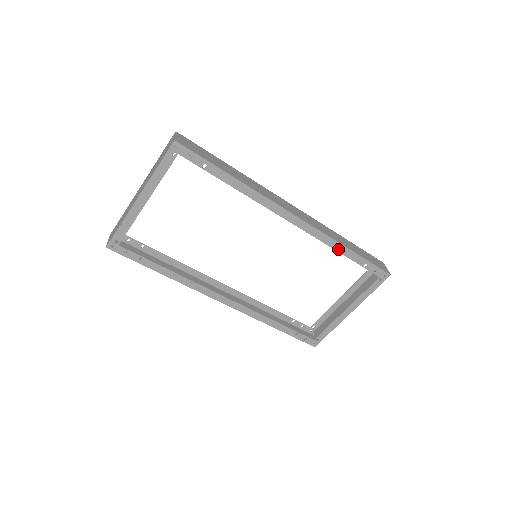
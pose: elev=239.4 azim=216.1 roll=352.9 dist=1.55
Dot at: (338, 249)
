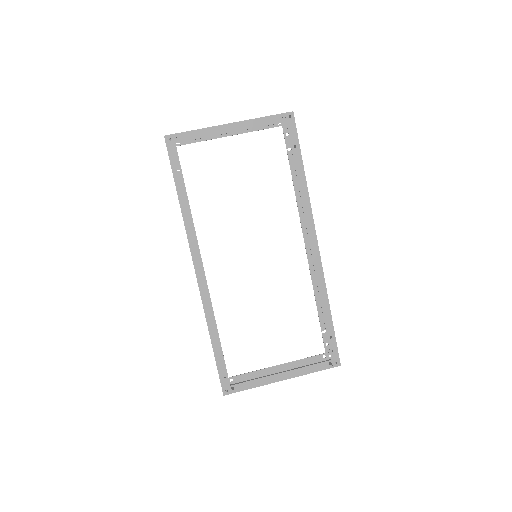
Dot at: (323, 302)
